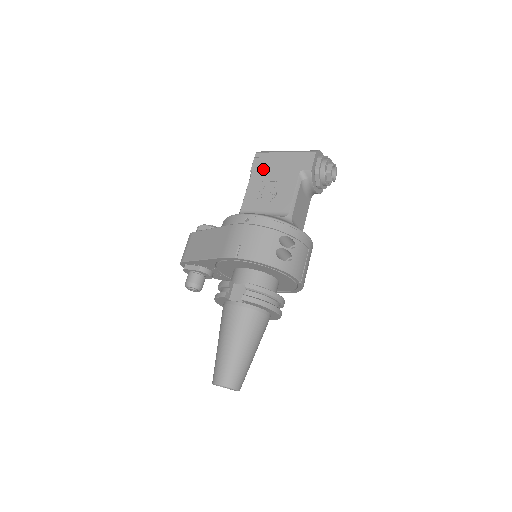
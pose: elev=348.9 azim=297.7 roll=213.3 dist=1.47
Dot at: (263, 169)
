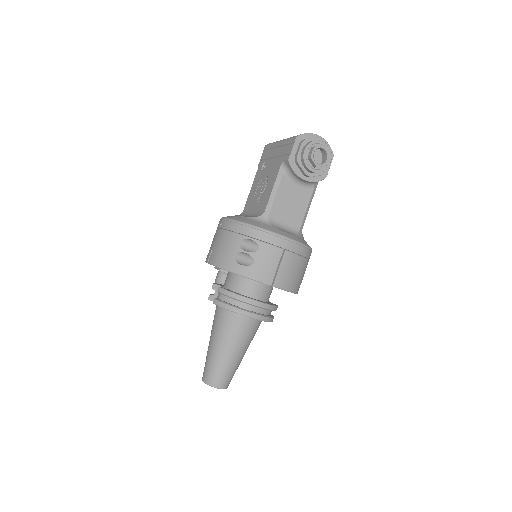
Dot at: (266, 163)
